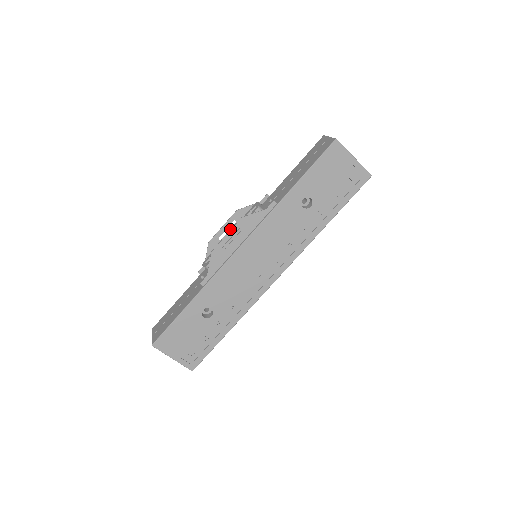
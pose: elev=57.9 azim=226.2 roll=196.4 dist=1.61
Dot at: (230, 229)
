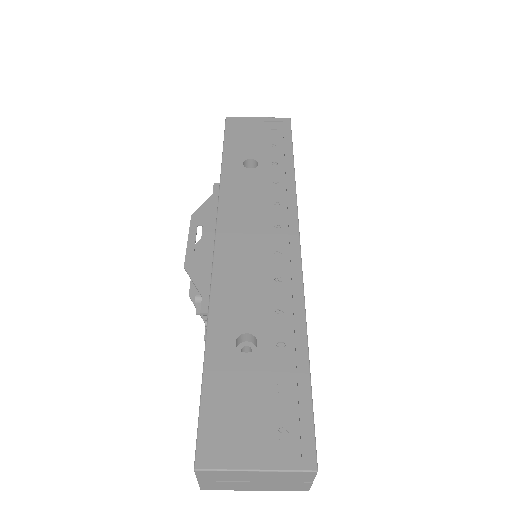
Dot at: occluded
